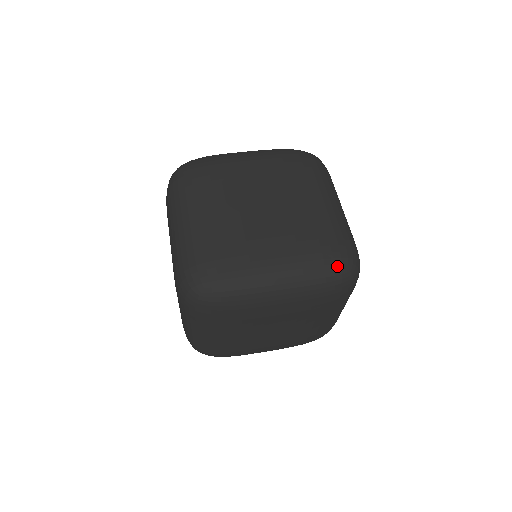
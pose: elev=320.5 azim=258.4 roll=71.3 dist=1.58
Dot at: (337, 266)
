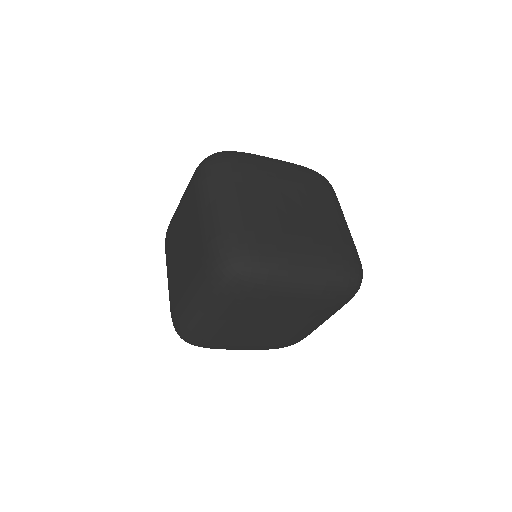
Dot at: (352, 274)
